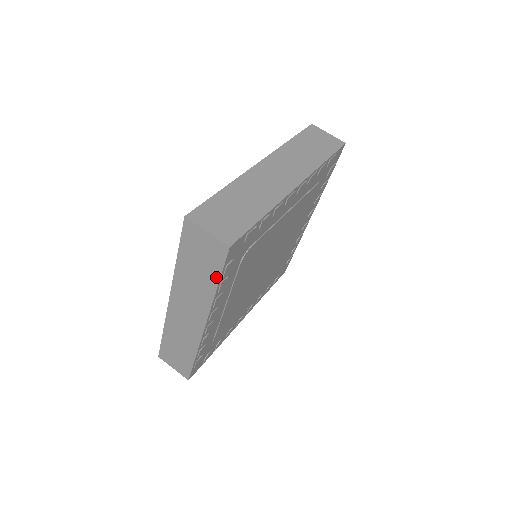
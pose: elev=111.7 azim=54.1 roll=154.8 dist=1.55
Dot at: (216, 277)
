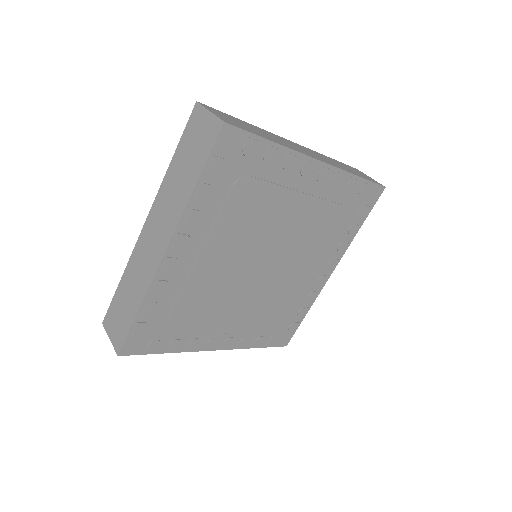
Dot at: (199, 170)
